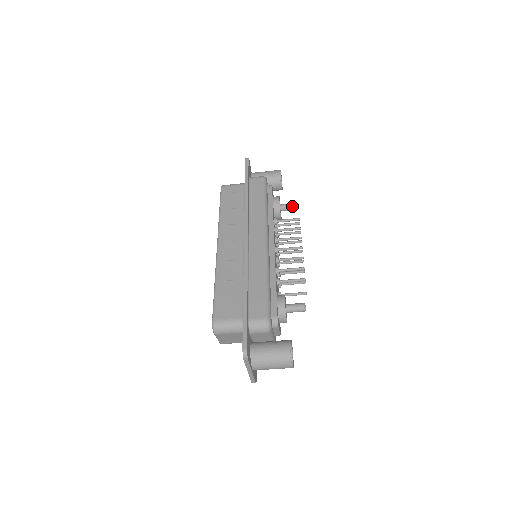
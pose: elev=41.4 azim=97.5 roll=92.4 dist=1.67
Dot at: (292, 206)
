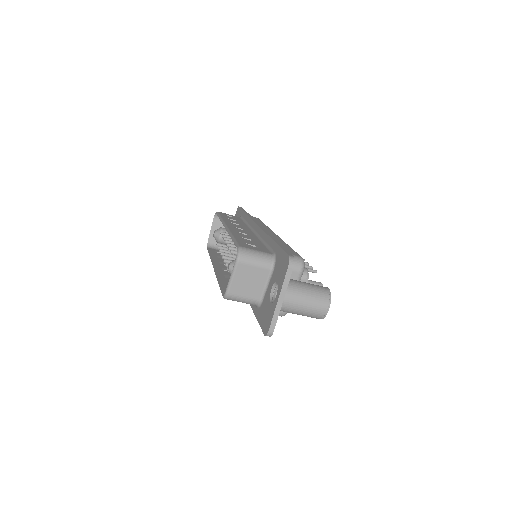
Dot at: occluded
